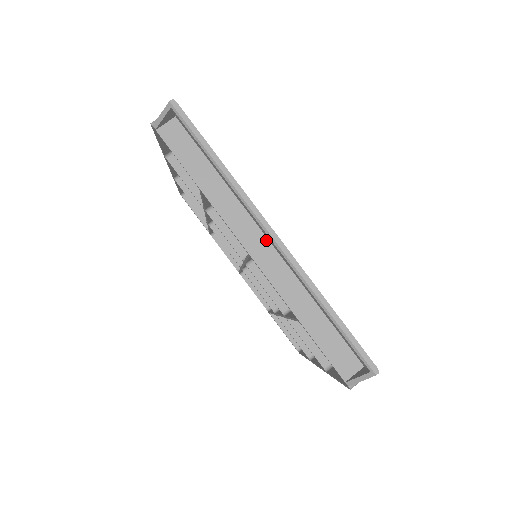
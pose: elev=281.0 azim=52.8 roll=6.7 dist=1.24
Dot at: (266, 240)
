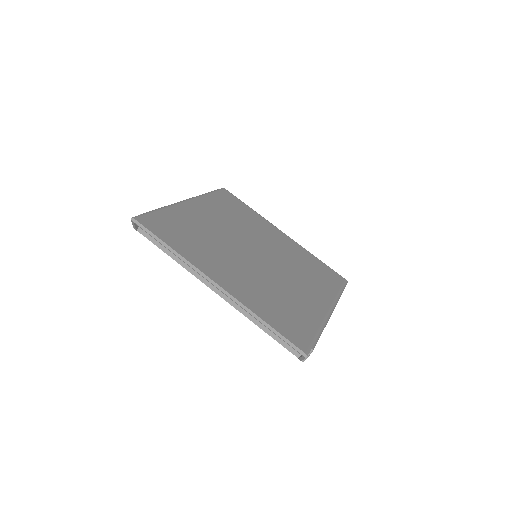
Dot at: occluded
